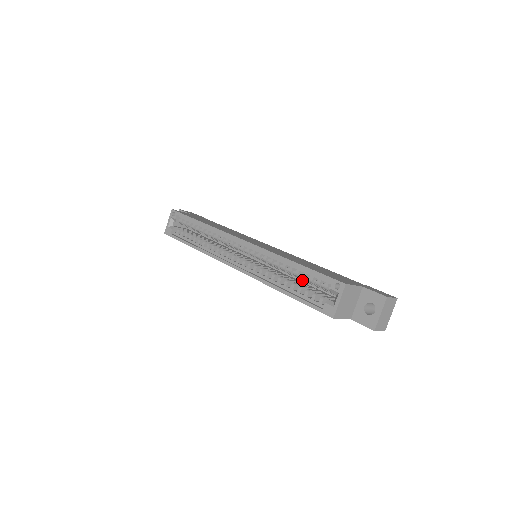
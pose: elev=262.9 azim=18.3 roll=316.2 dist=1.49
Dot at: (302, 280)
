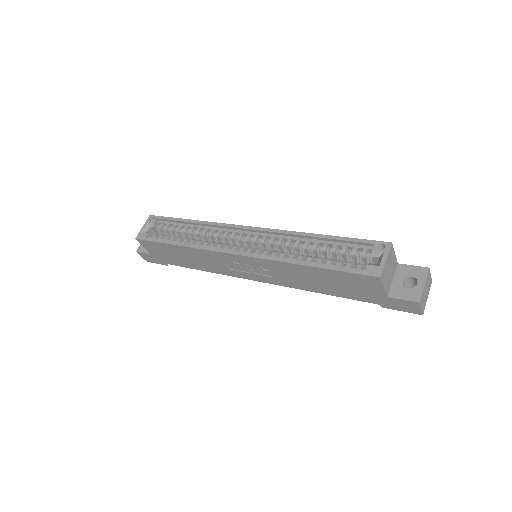
Dot at: (327, 258)
